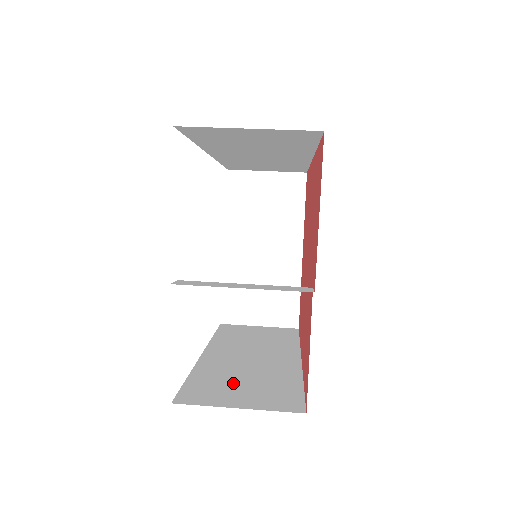
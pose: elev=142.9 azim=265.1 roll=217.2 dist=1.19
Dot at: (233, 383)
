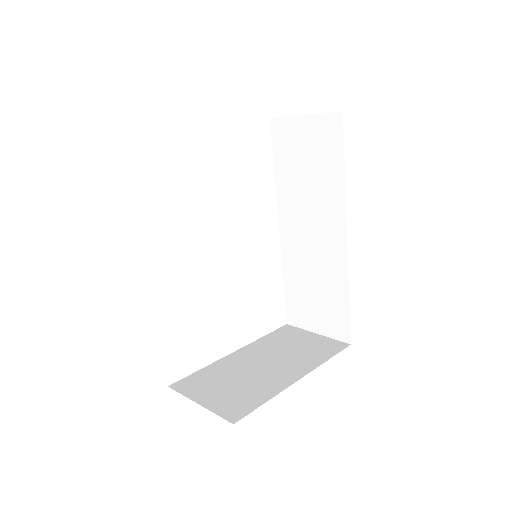
Dot at: occluded
